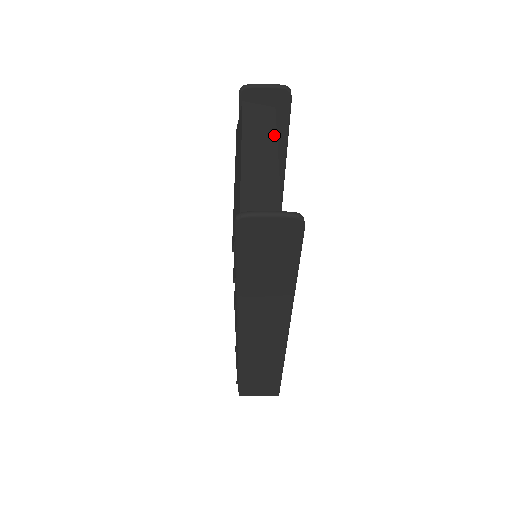
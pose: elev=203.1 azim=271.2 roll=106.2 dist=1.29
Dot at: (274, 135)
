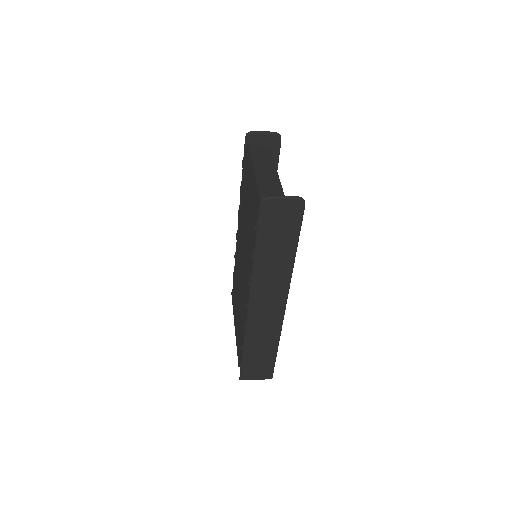
Dot at: (273, 162)
